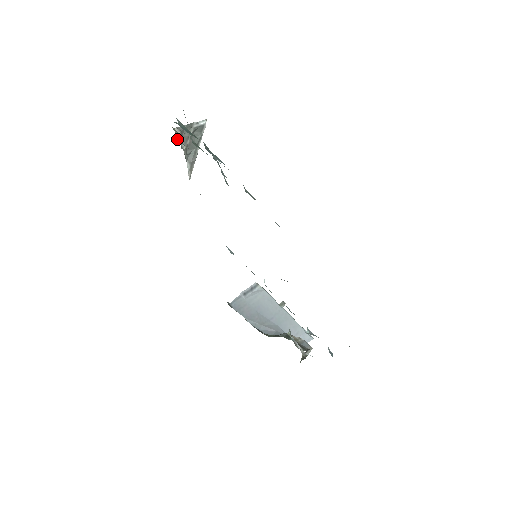
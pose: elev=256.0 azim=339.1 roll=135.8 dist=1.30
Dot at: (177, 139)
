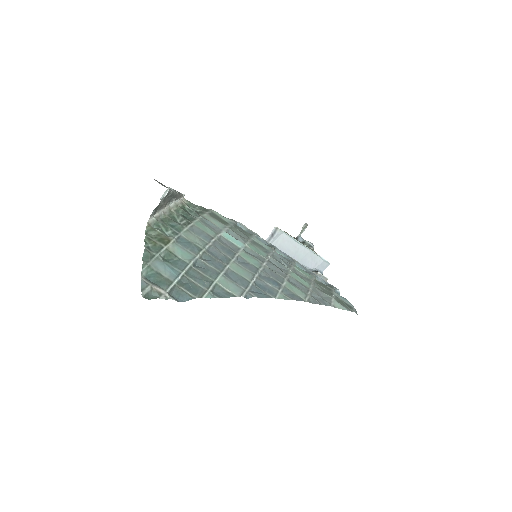
Dot at: (154, 223)
